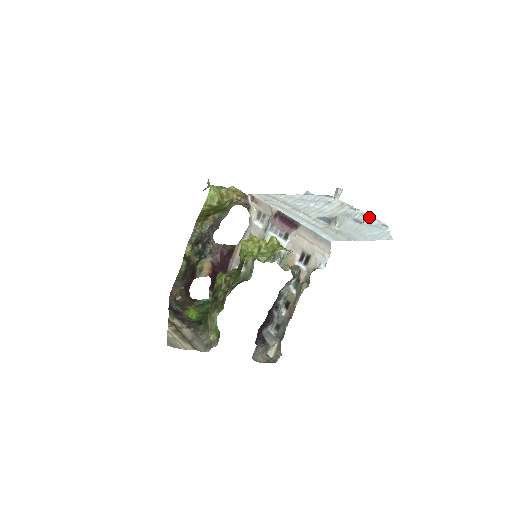
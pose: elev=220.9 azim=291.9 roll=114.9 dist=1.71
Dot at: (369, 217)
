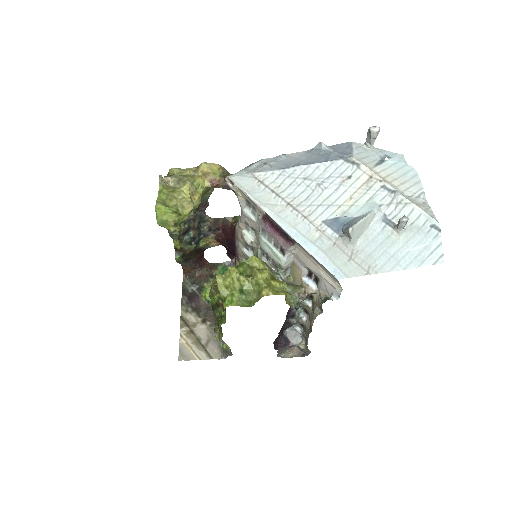
Dot at: (406, 222)
